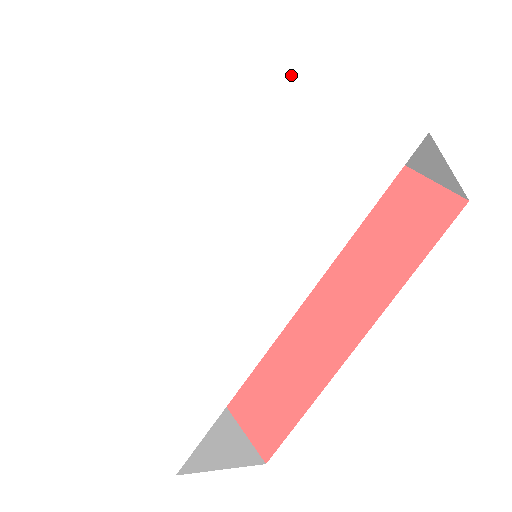
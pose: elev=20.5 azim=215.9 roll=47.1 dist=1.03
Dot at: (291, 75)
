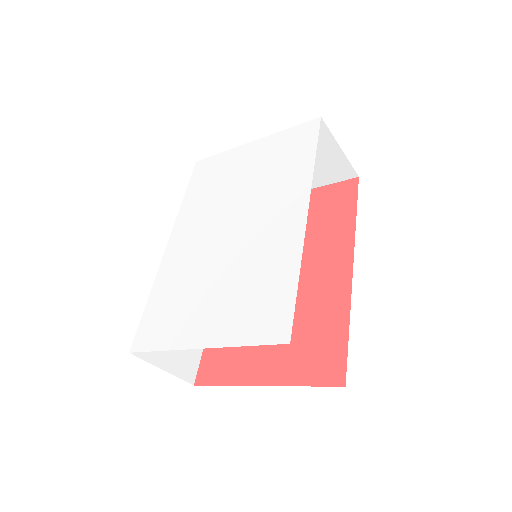
Dot at: (231, 152)
